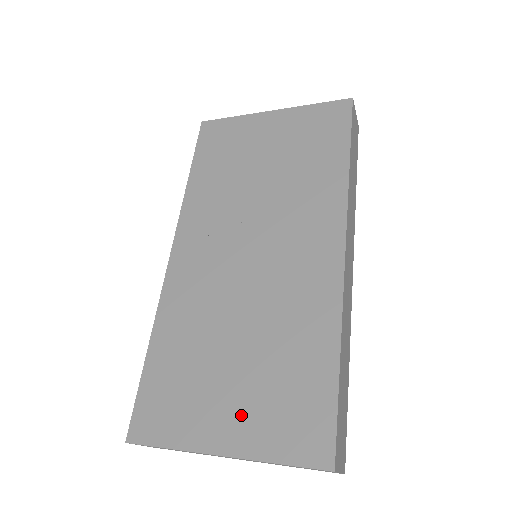
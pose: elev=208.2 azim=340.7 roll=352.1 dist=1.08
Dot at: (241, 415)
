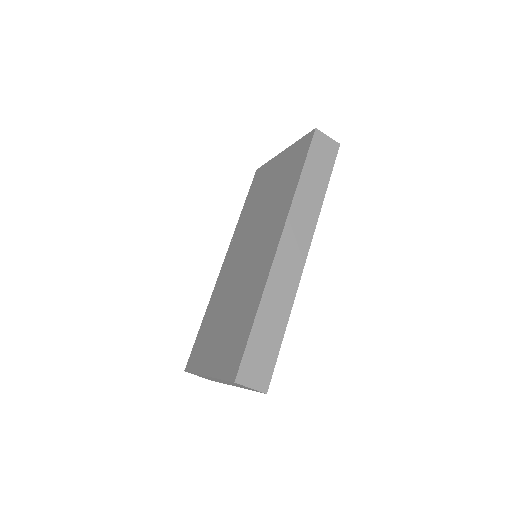
Dot at: (217, 353)
